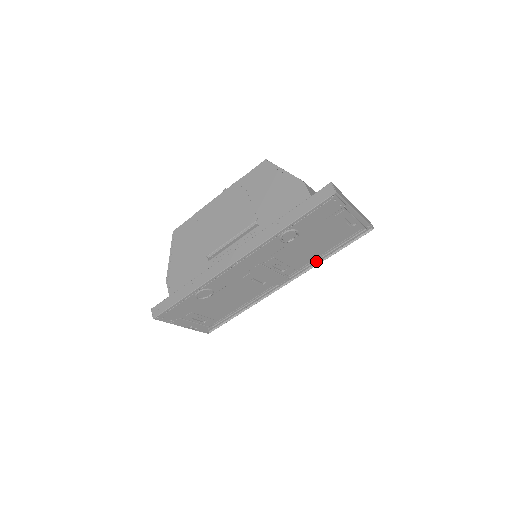
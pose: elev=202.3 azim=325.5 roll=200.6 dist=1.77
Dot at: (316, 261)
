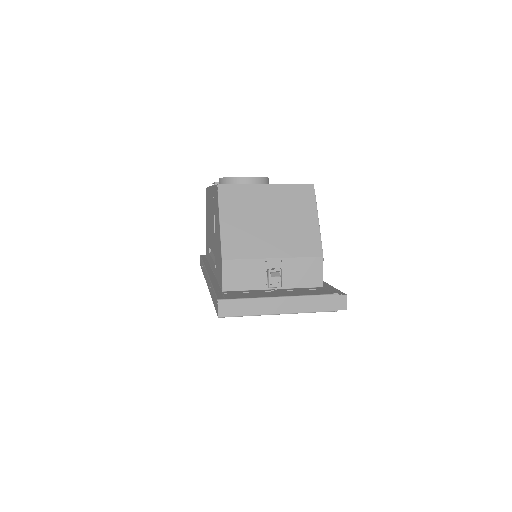
Dot at: occluded
